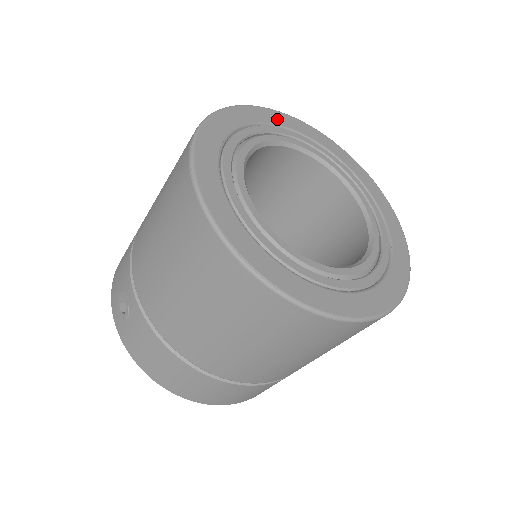
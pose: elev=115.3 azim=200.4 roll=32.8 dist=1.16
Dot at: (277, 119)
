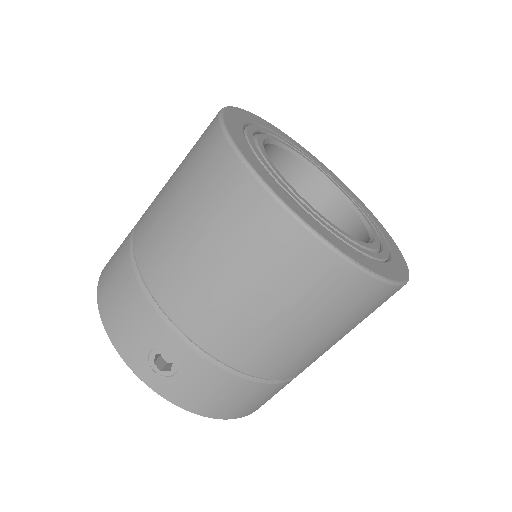
Dot at: (244, 116)
